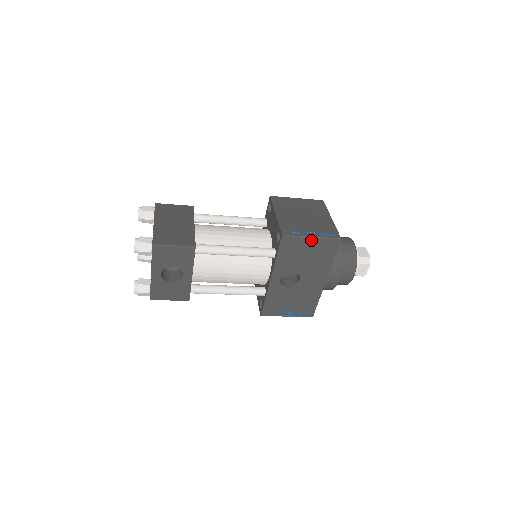
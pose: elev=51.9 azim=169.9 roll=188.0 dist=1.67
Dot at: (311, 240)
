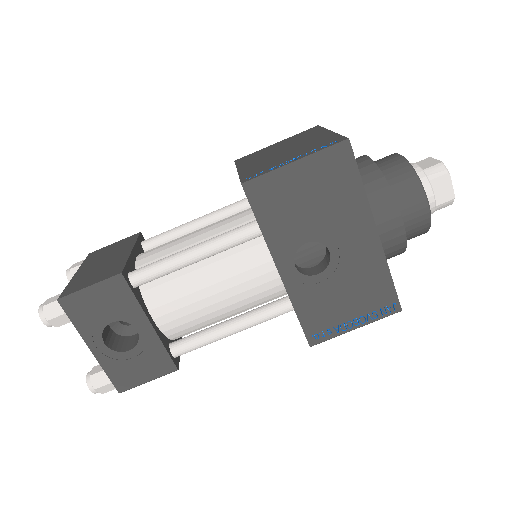
Dot at: (297, 168)
